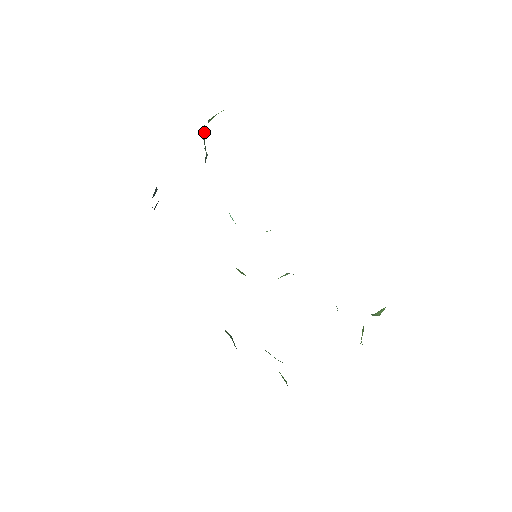
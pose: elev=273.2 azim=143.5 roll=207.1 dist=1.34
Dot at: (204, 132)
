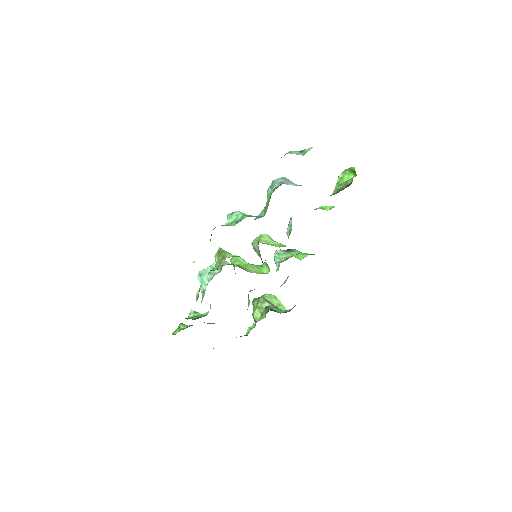
Dot at: occluded
